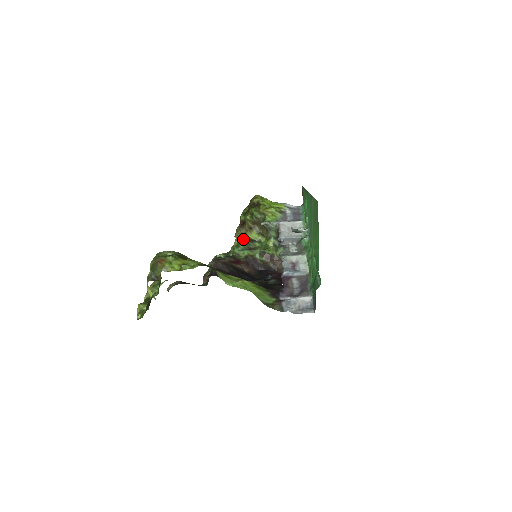
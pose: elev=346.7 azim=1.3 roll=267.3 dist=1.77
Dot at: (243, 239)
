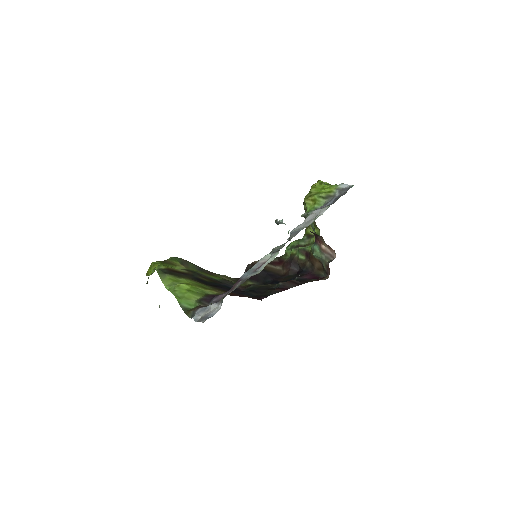
Dot at: (304, 235)
